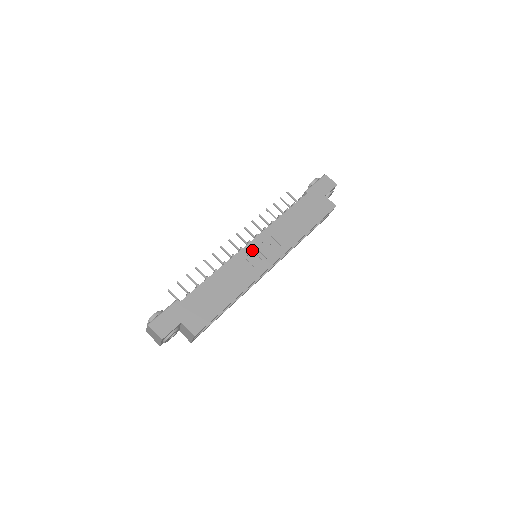
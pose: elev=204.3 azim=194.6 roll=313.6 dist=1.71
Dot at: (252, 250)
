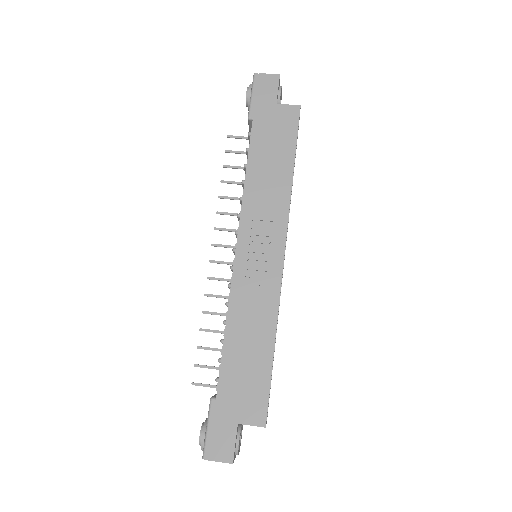
Dot at: (246, 259)
